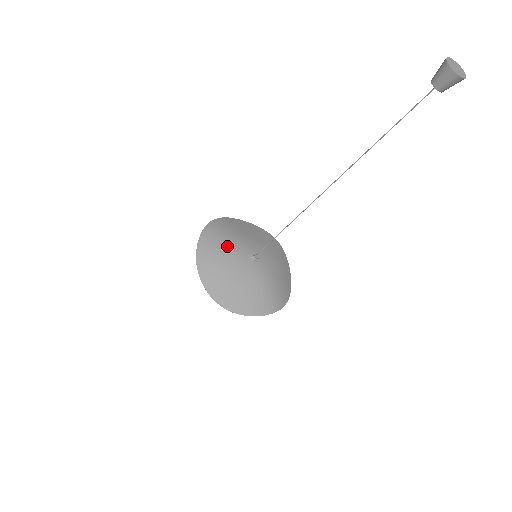
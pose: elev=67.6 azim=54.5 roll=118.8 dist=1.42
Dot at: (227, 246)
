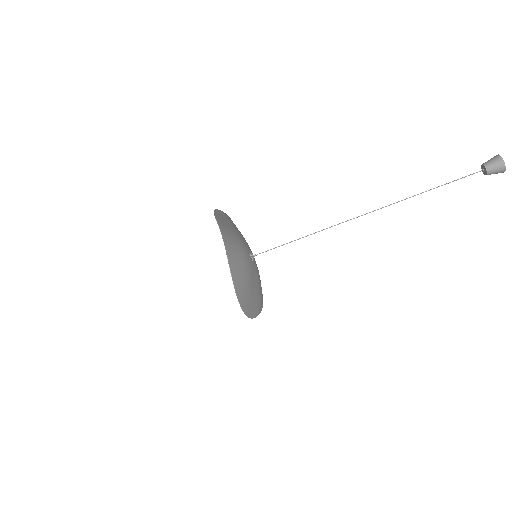
Dot at: (242, 256)
